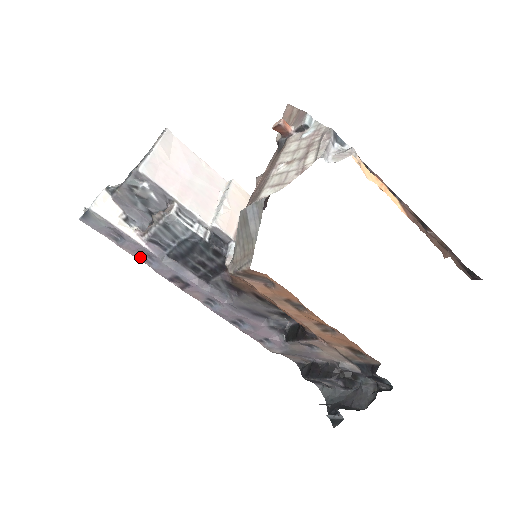
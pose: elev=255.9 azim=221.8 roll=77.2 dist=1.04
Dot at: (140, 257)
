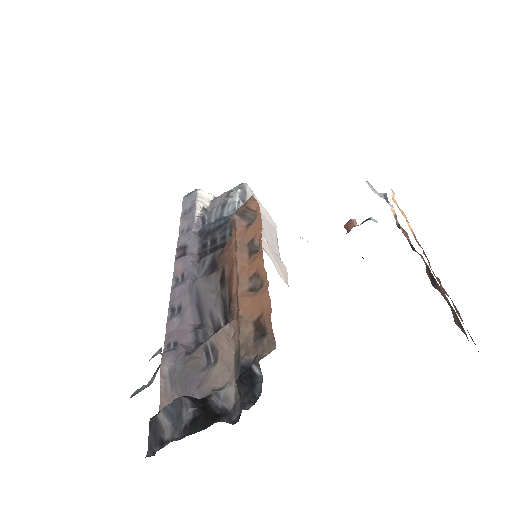
Dot at: (182, 228)
